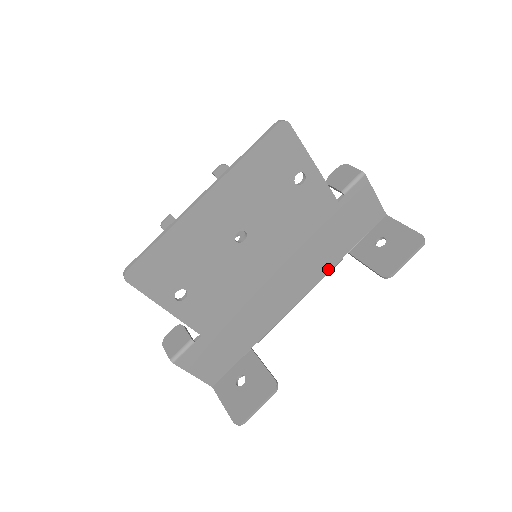
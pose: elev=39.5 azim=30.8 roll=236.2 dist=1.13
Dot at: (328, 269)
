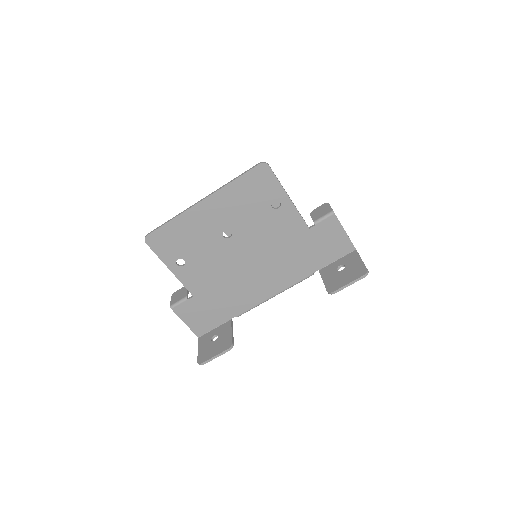
Dot at: (300, 278)
